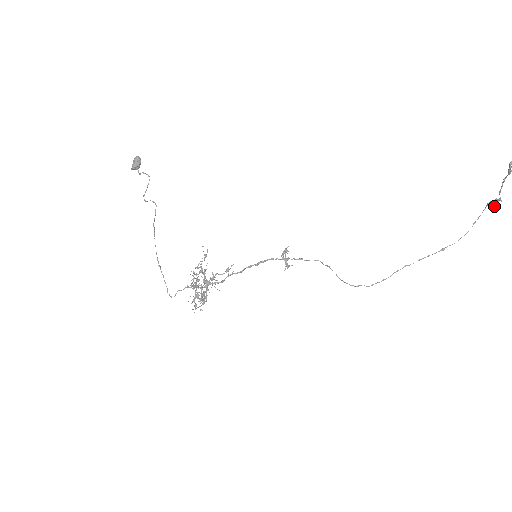
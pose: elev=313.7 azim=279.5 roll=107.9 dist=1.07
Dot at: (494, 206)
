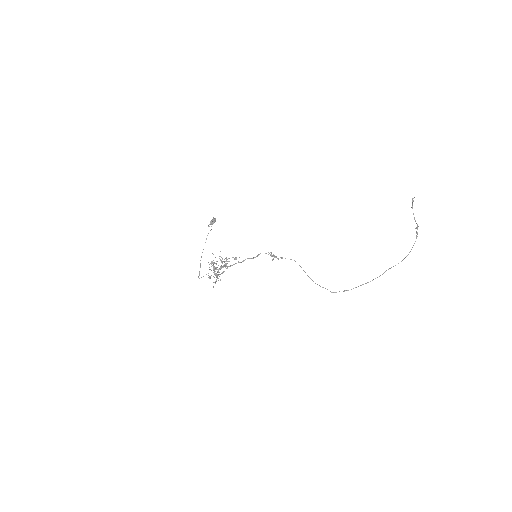
Dot at: (416, 232)
